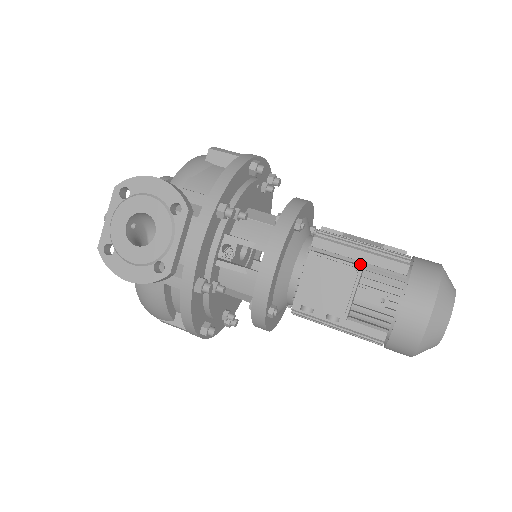
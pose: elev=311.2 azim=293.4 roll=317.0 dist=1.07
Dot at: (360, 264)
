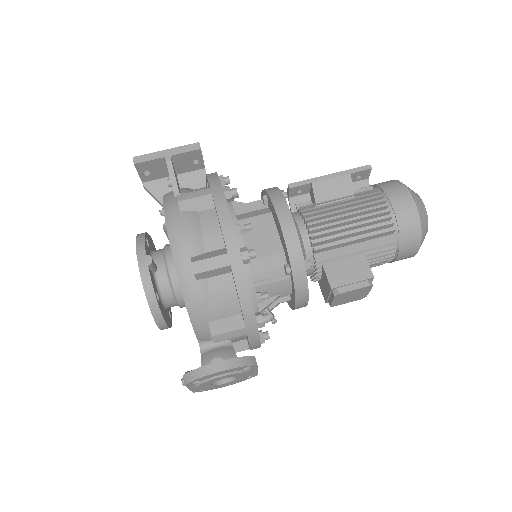
Dot at: (360, 253)
